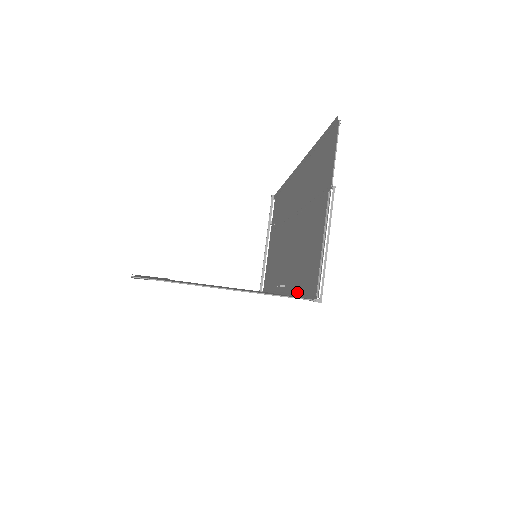
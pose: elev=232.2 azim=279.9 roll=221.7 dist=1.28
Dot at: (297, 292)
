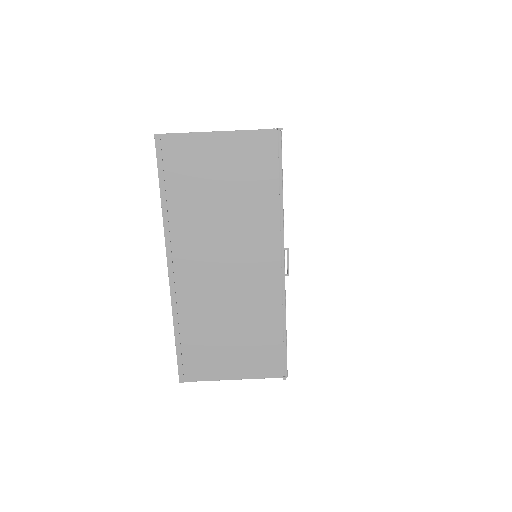
Dot at: (281, 196)
